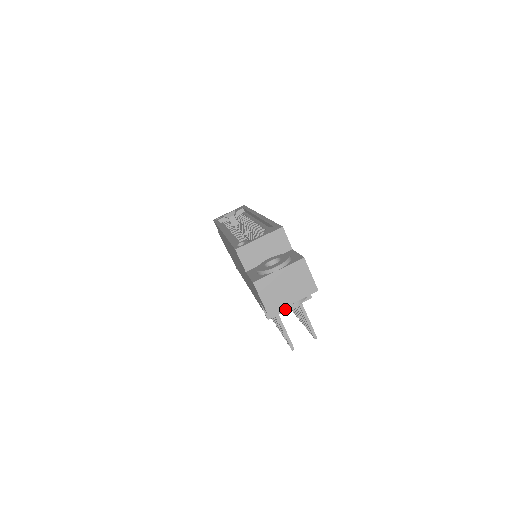
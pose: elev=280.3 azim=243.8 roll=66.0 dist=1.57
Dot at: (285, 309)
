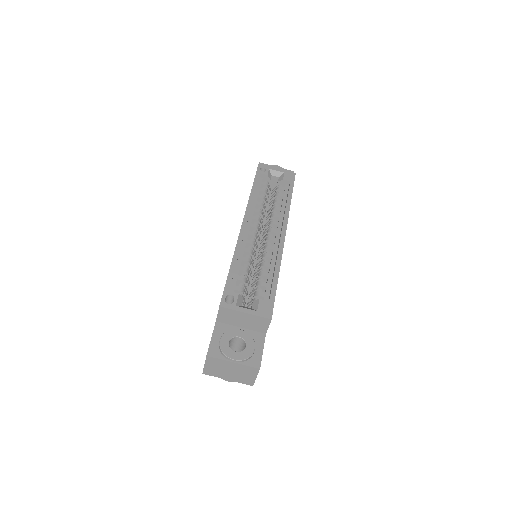
Dot at: (219, 376)
